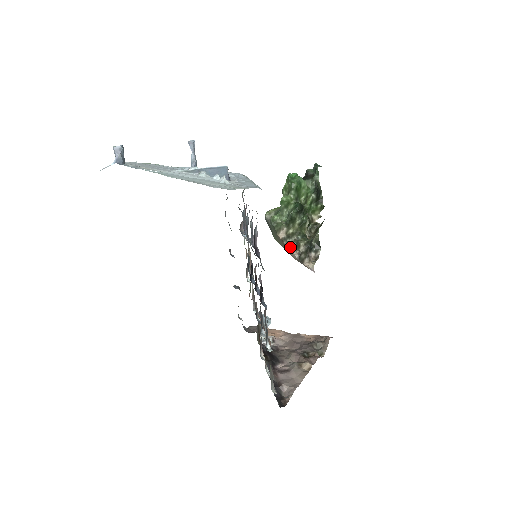
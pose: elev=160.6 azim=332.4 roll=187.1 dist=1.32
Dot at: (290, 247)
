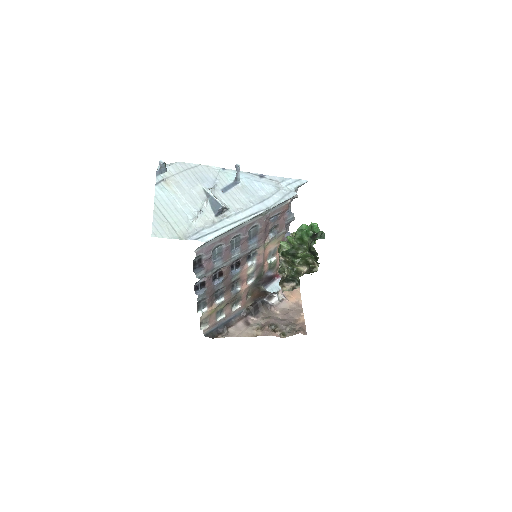
Dot at: (279, 268)
